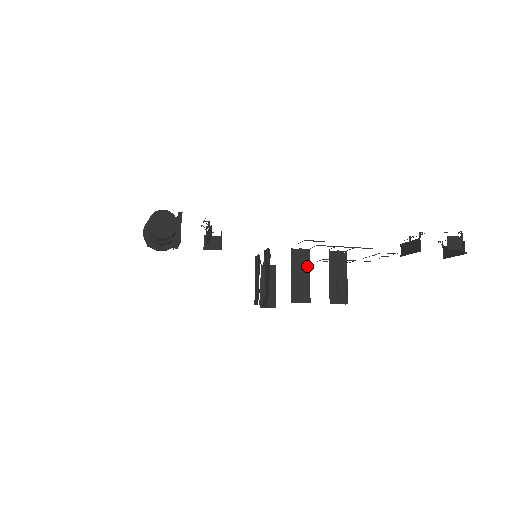
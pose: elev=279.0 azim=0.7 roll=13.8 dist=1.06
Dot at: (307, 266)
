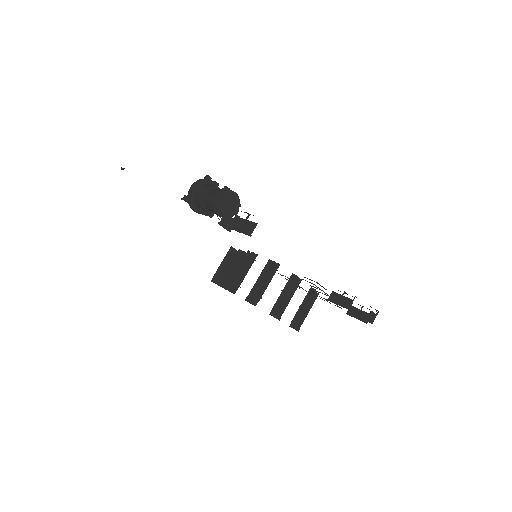
Dot at: (293, 291)
